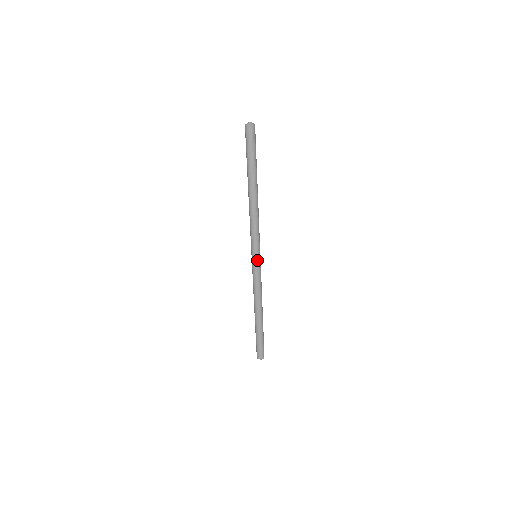
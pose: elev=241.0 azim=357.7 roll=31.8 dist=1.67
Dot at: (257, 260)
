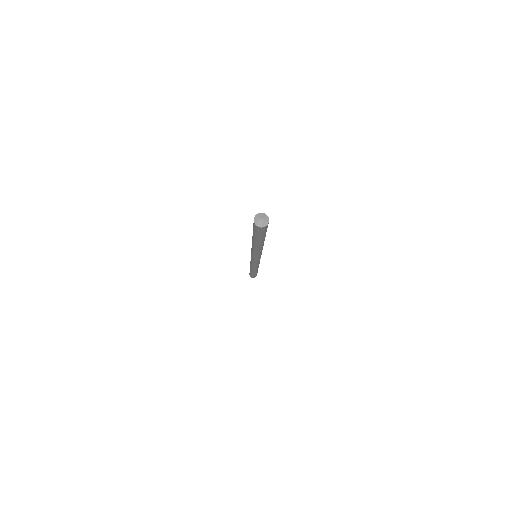
Dot at: (256, 261)
